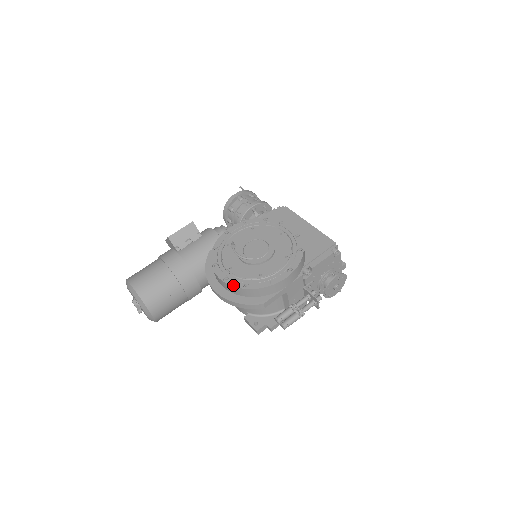
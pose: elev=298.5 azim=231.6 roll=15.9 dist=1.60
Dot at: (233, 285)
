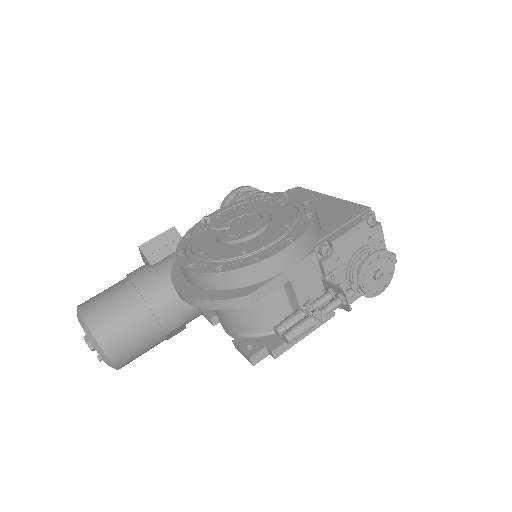
Dot at: (199, 271)
